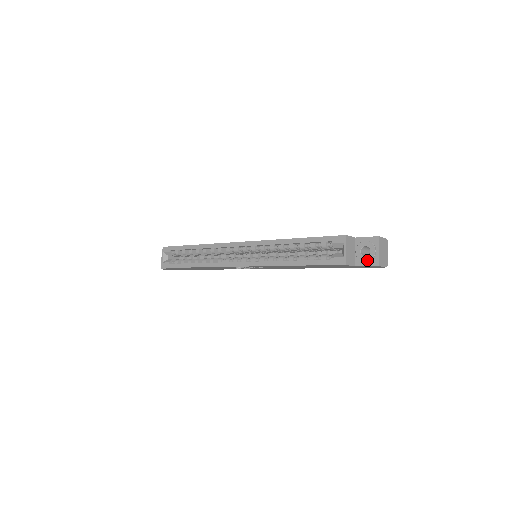
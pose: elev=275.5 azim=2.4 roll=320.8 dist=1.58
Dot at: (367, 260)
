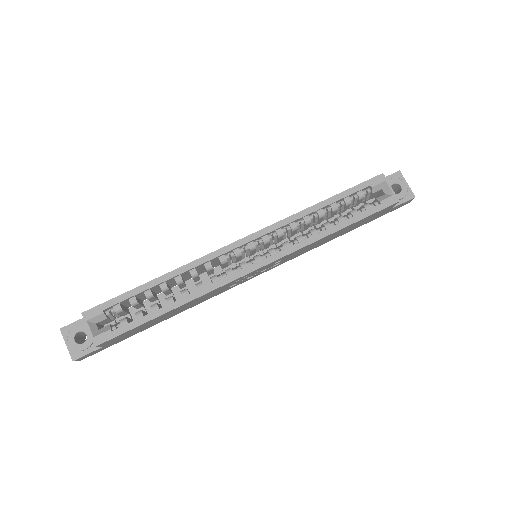
Dot at: (403, 196)
